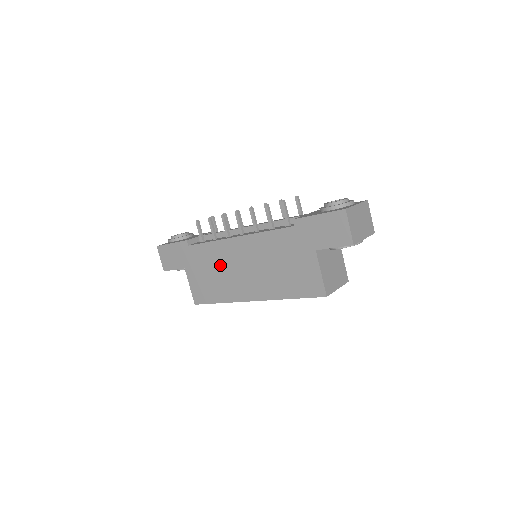
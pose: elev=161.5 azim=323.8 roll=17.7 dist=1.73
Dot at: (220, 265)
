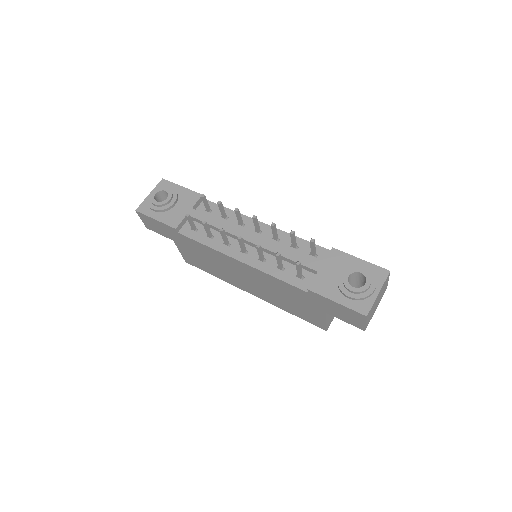
Dot at: (217, 262)
